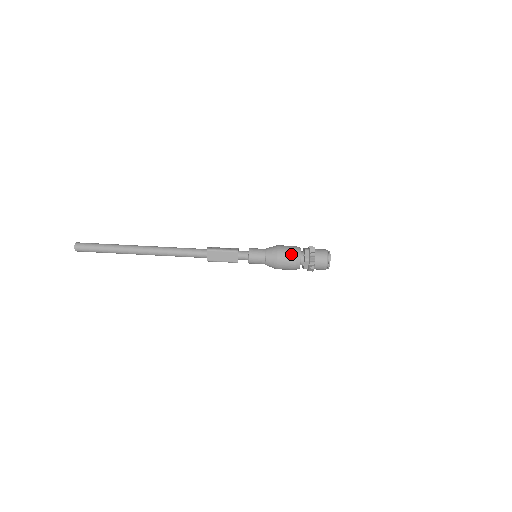
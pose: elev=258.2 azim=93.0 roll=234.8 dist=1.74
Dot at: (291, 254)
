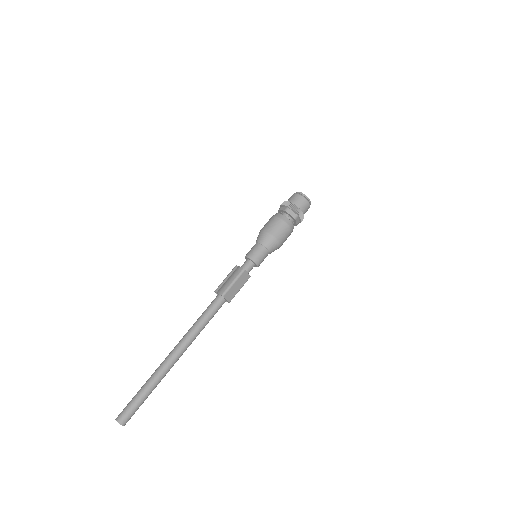
Dot at: (282, 226)
